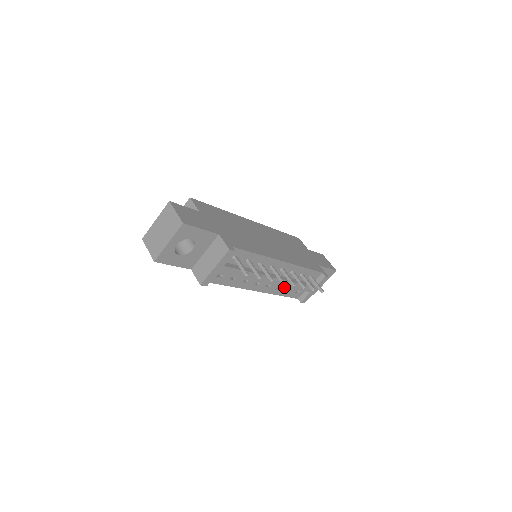
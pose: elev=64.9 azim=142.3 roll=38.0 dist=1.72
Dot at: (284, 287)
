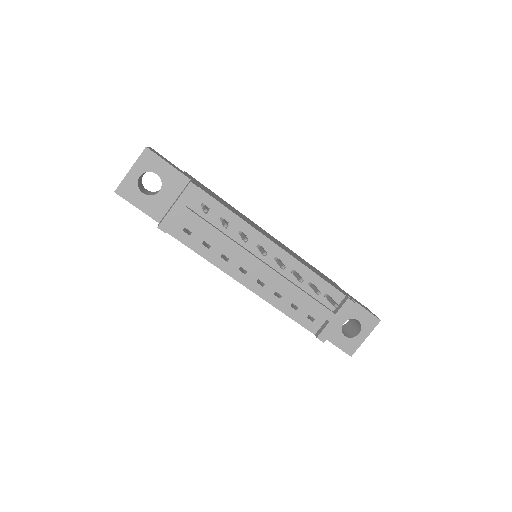
Dot at: (287, 298)
